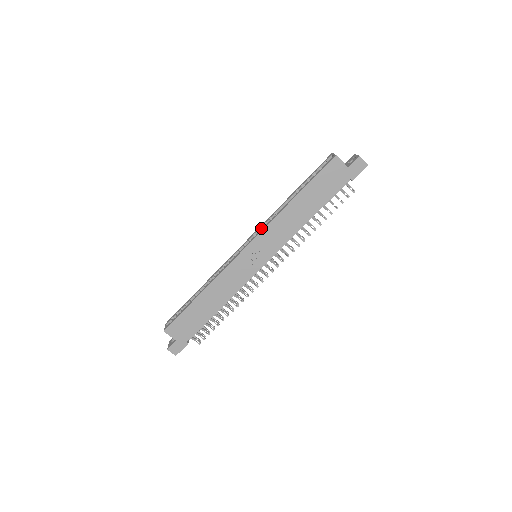
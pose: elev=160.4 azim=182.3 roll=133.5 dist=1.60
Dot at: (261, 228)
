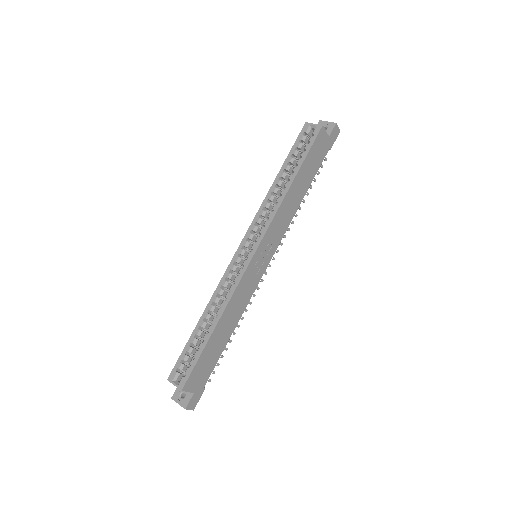
Dot at: (258, 223)
